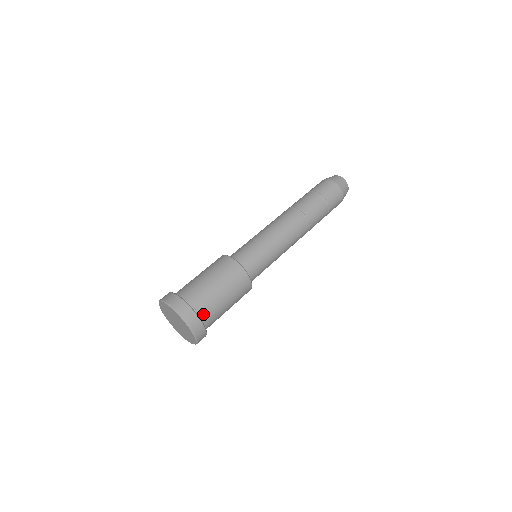
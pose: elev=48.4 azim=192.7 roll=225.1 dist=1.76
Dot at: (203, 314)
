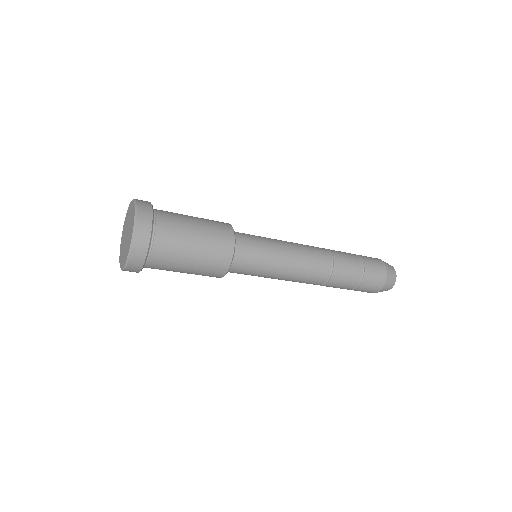
Dot at: (160, 221)
